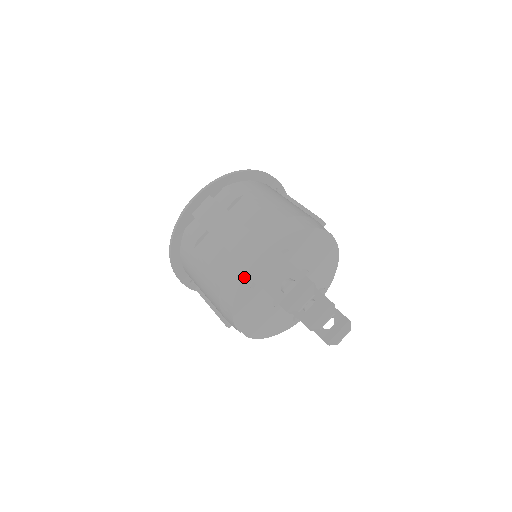
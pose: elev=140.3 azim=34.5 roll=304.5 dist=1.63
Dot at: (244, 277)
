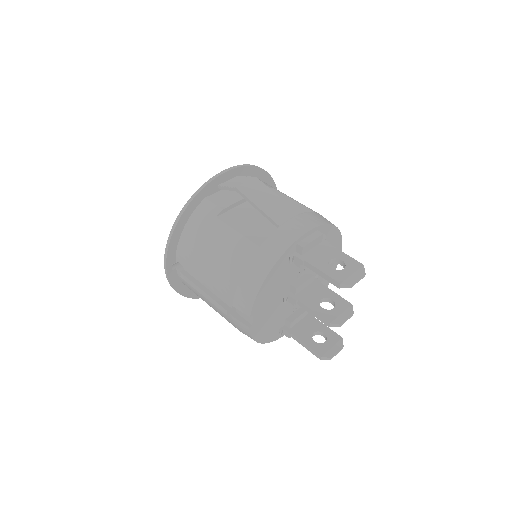
Dot at: (291, 246)
